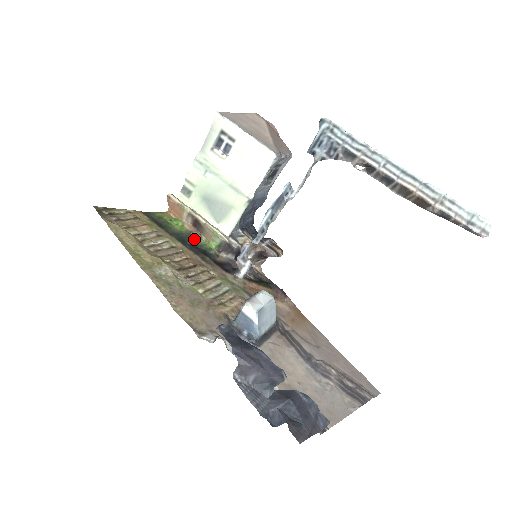
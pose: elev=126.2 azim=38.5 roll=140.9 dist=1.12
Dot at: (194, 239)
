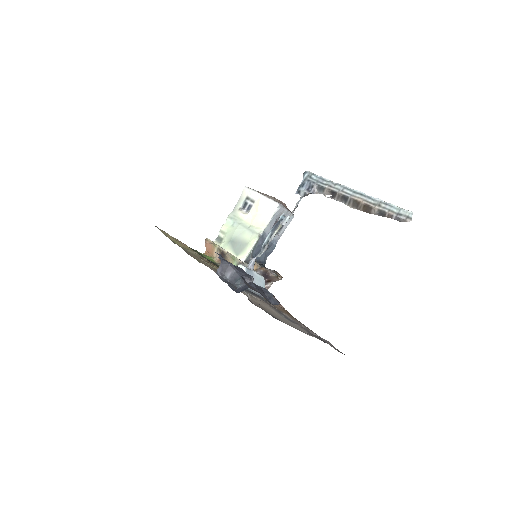
Dot at: occluded
